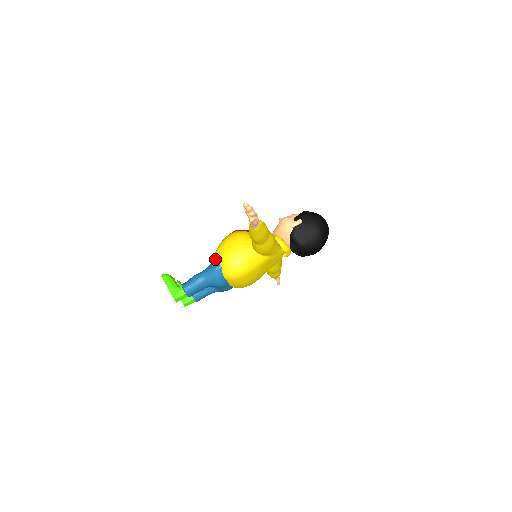
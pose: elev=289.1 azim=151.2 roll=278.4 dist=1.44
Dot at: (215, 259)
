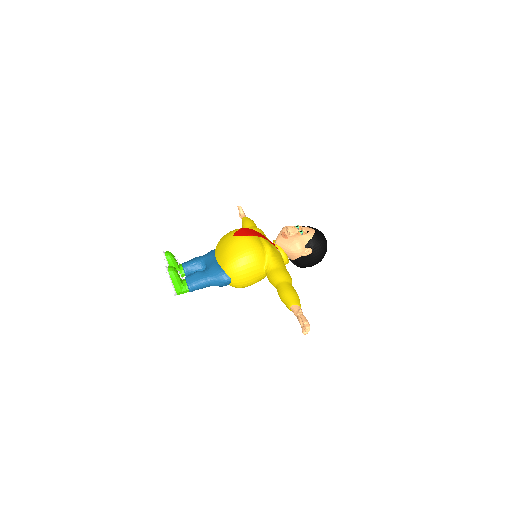
Dot at: (226, 271)
